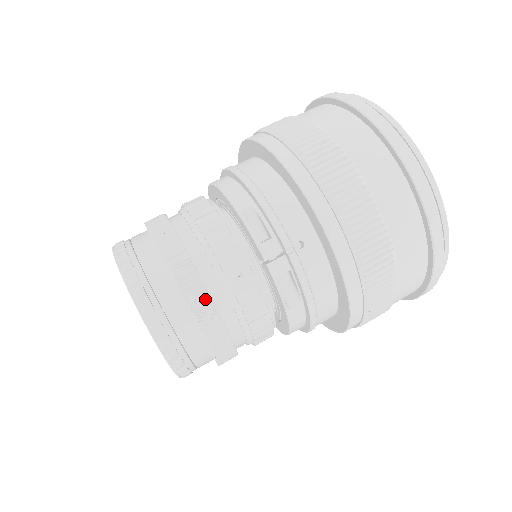
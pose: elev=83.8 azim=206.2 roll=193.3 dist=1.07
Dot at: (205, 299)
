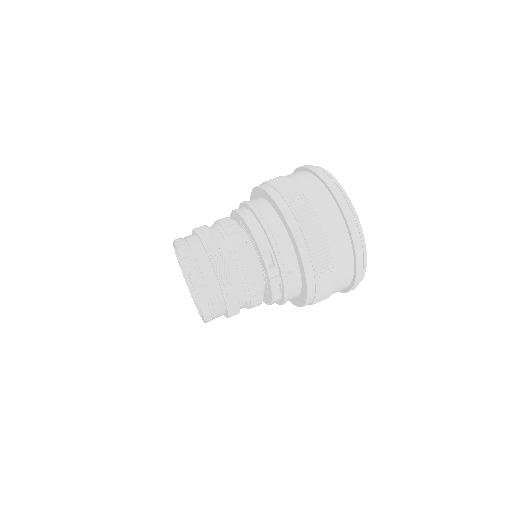
Dot at: (234, 294)
